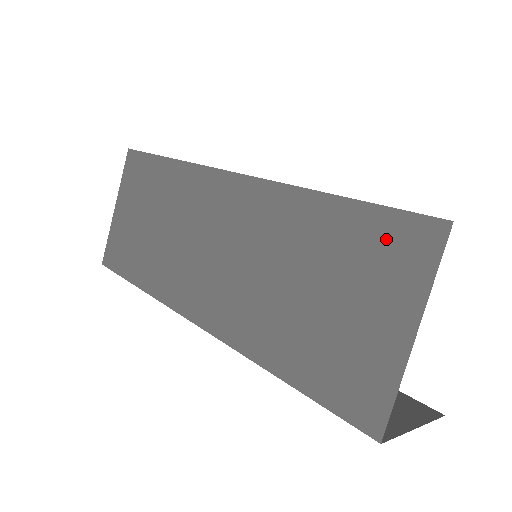
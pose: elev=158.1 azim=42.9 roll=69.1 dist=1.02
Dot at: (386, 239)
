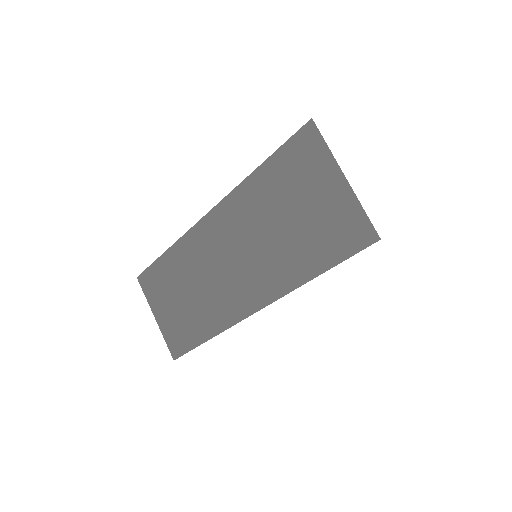
Dot at: (296, 156)
